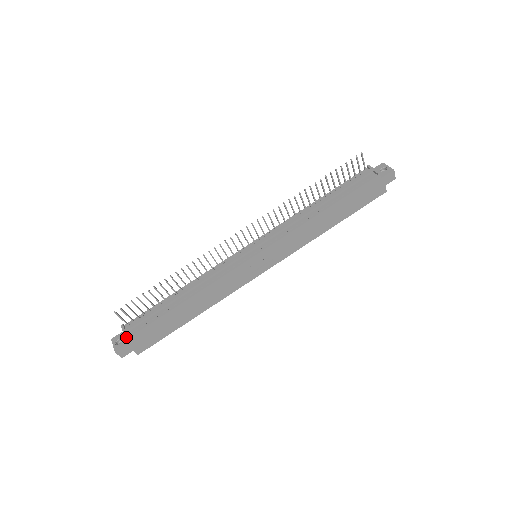
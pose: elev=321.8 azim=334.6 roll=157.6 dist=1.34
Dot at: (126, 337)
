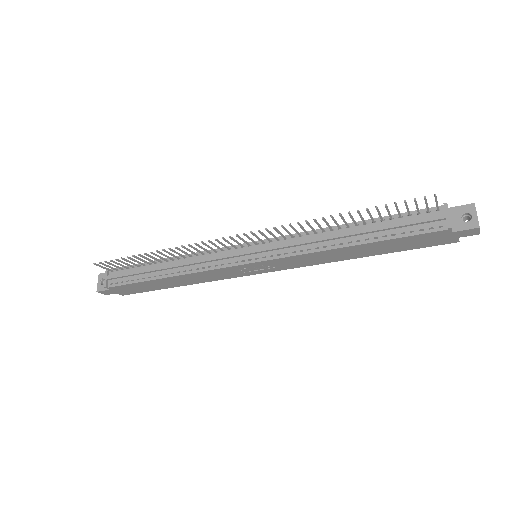
Dot at: (105, 287)
